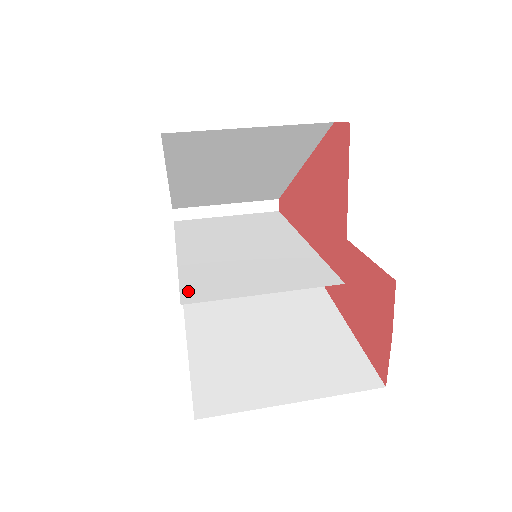
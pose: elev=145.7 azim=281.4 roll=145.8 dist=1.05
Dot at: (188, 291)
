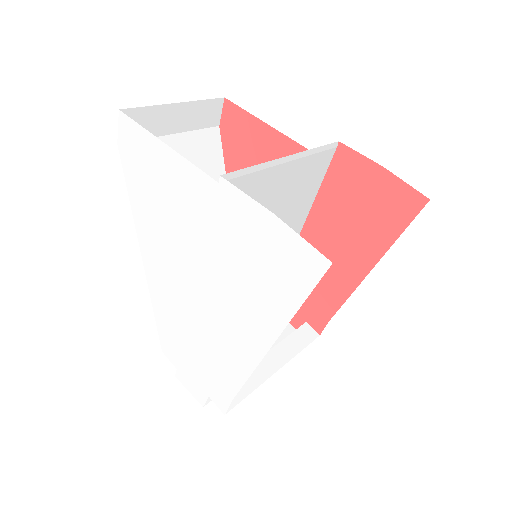
Dot at: occluded
